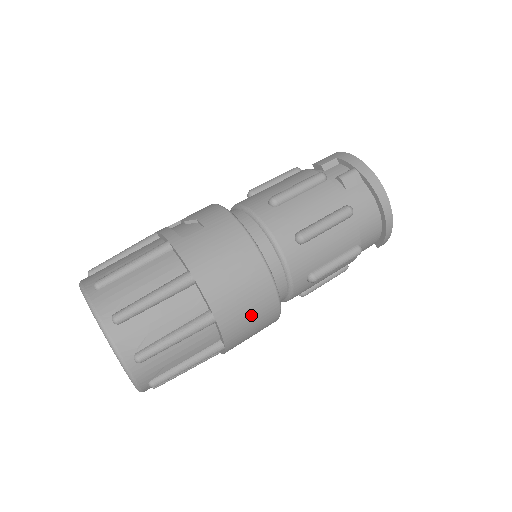
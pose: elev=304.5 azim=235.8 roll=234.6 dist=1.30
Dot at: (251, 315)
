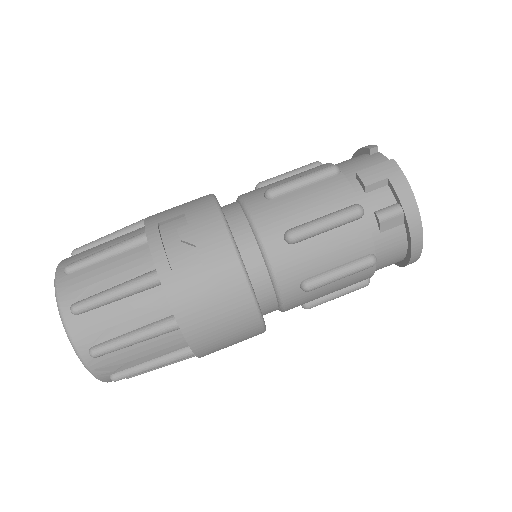
Dot at: (233, 344)
